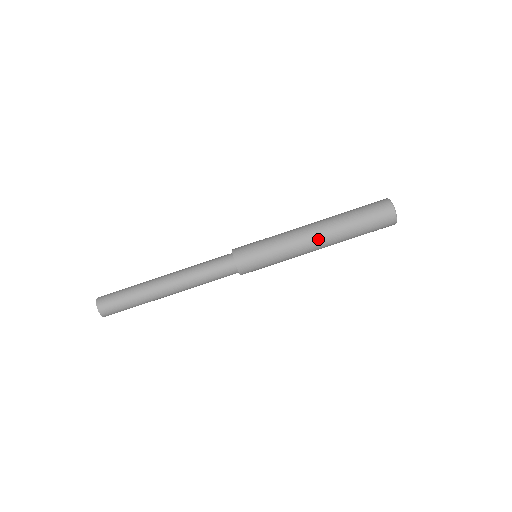
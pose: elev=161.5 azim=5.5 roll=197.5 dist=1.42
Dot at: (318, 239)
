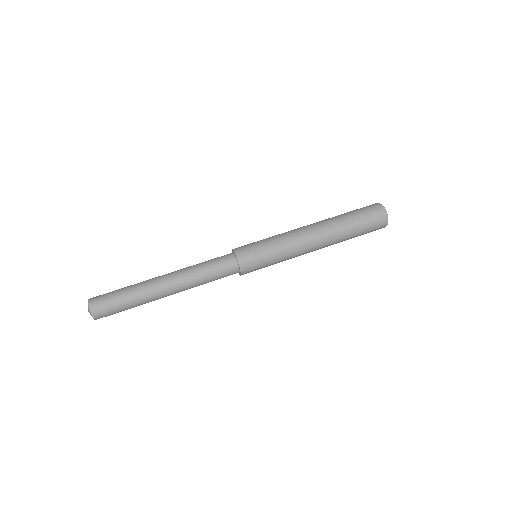
Dot at: (313, 228)
